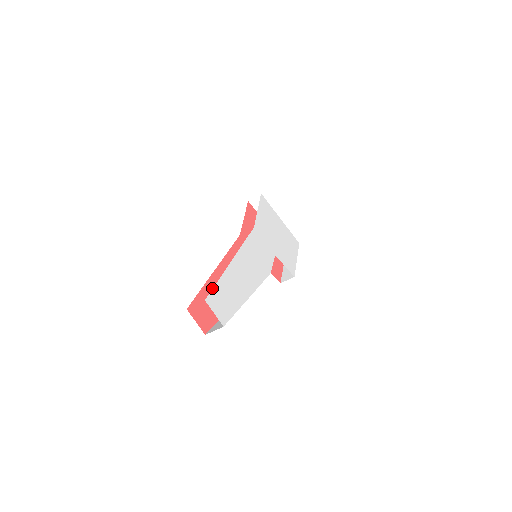
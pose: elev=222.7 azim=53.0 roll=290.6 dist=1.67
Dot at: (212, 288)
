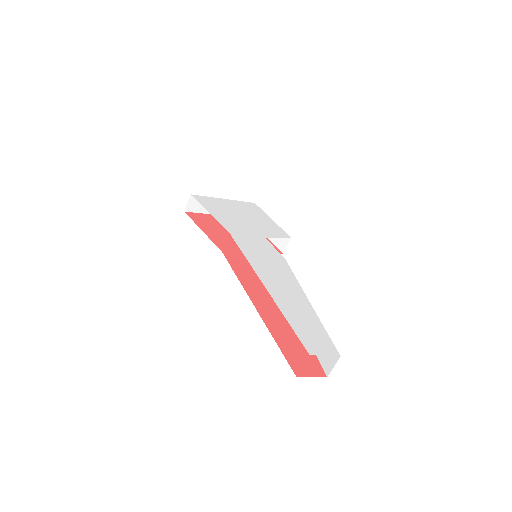
Dot at: (277, 329)
